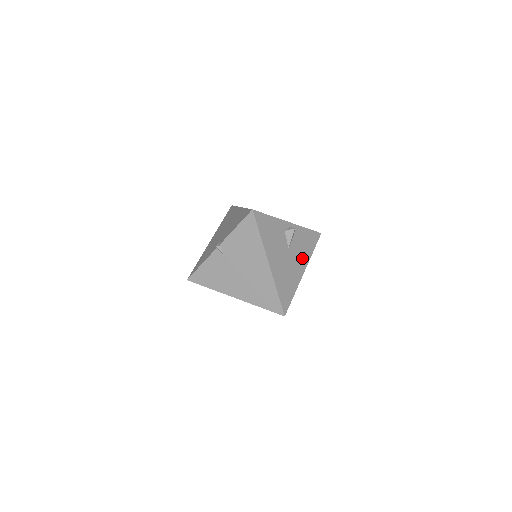
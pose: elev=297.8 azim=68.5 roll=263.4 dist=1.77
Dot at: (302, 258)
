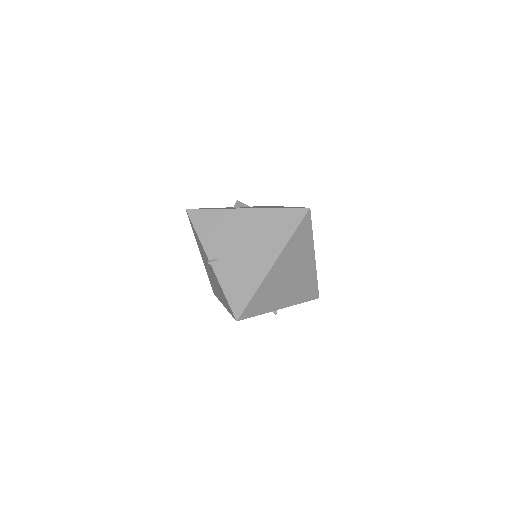
Dot at: occluded
